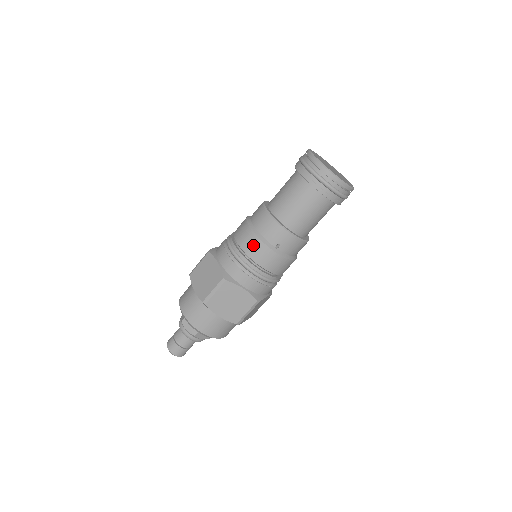
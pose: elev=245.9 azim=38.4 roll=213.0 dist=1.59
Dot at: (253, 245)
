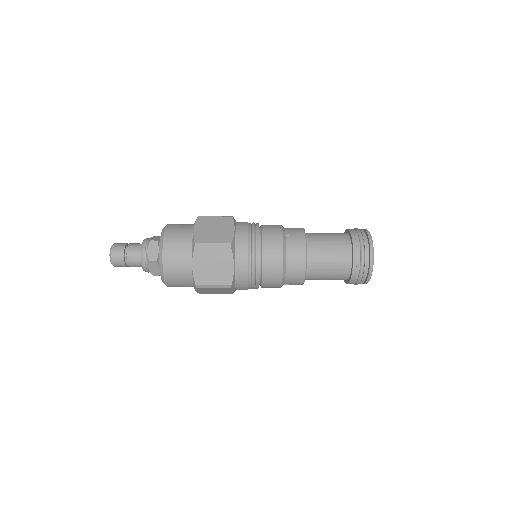
Dot at: (274, 278)
